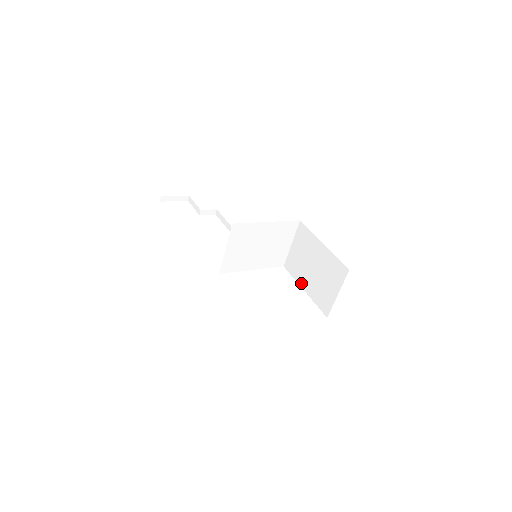
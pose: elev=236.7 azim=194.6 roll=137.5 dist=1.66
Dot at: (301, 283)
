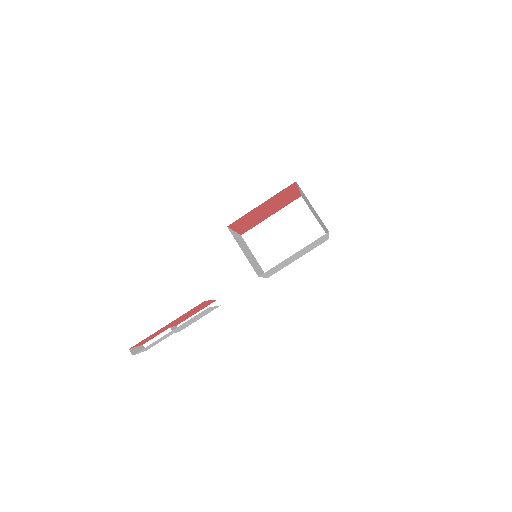
Dot at: occluded
